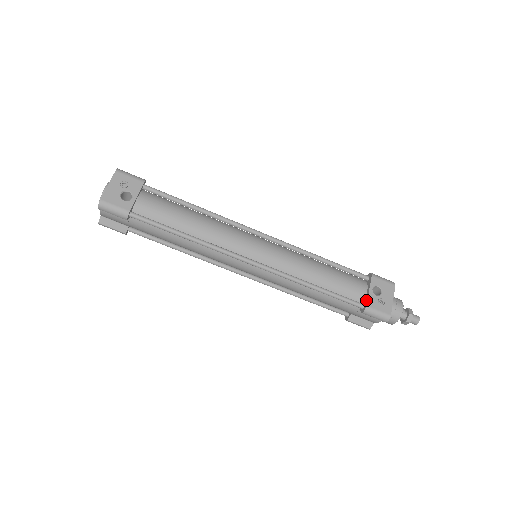
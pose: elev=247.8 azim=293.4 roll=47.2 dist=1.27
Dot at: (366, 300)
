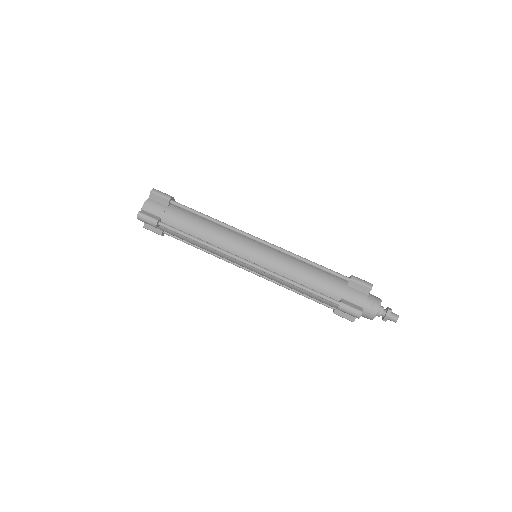
Dot at: (349, 277)
